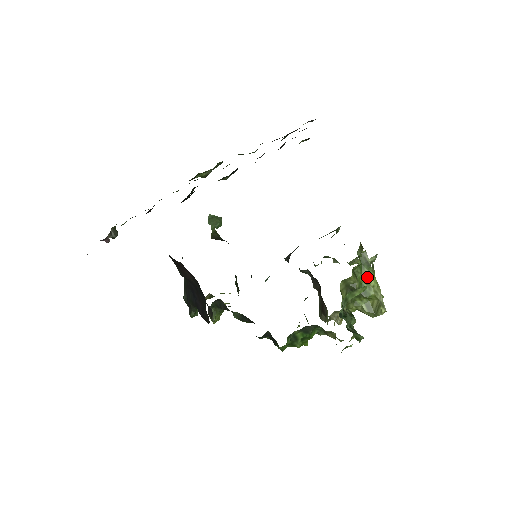
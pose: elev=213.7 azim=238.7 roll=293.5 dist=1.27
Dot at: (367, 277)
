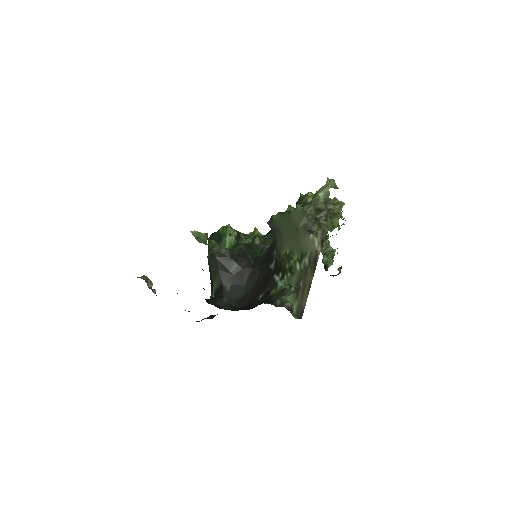
Dot at: occluded
